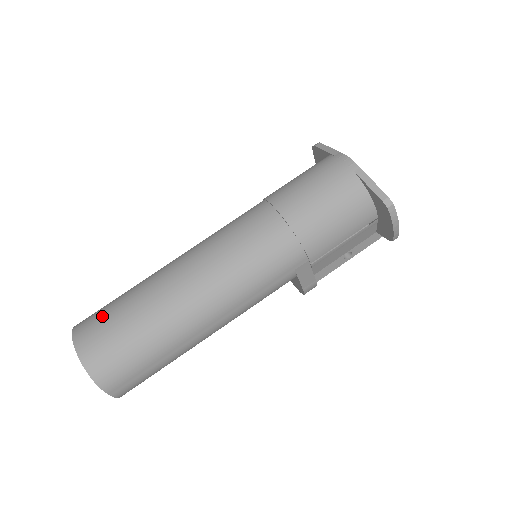
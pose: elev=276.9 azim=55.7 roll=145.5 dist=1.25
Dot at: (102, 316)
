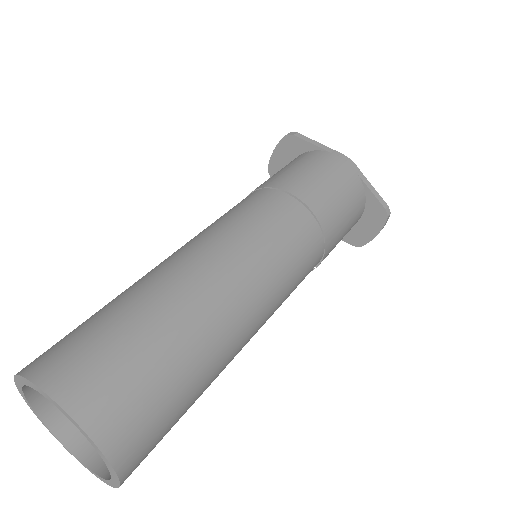
Dot at: (106, 353)
